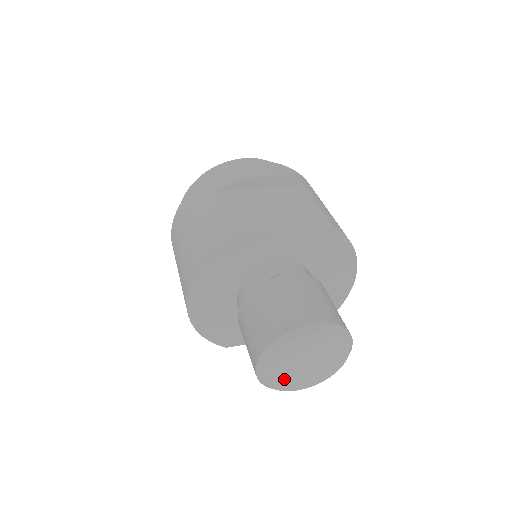
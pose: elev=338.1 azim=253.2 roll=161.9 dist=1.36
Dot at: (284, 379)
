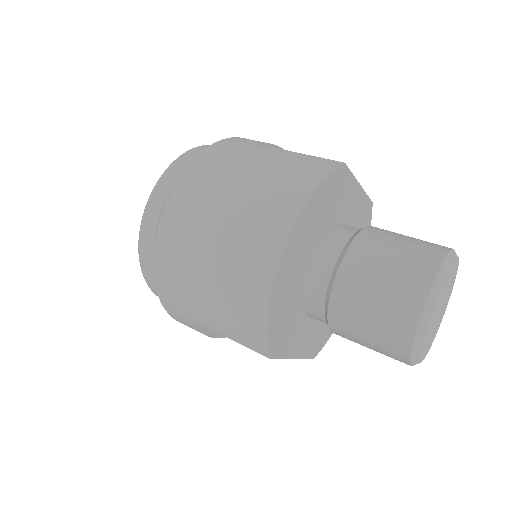
Dot at: (428, 332)
